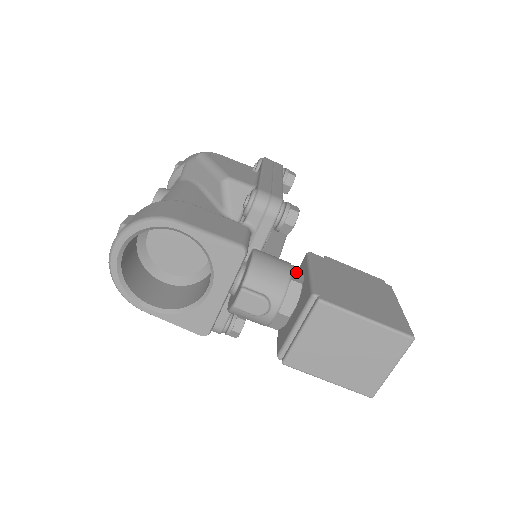
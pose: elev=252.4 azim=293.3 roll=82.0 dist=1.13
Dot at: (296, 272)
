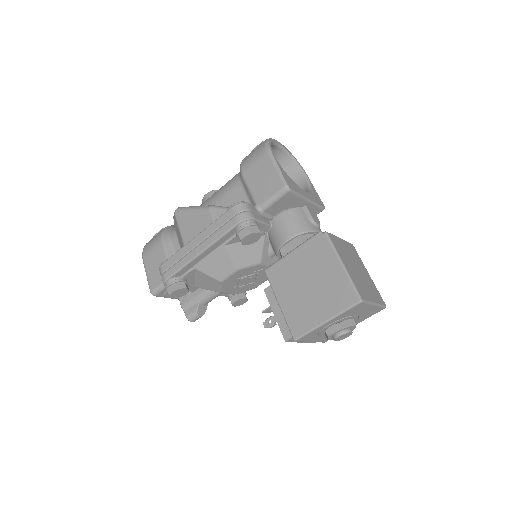
Dot at: occluded
